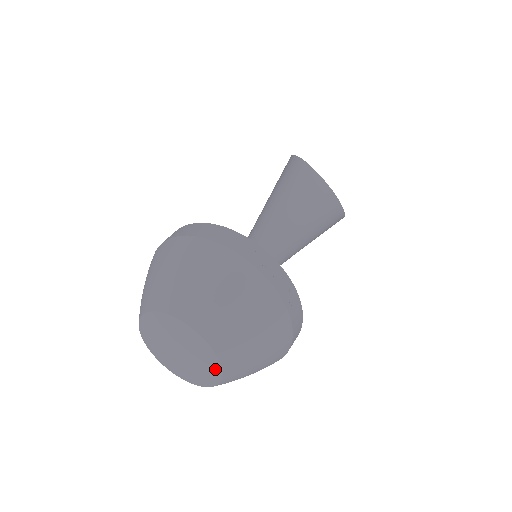
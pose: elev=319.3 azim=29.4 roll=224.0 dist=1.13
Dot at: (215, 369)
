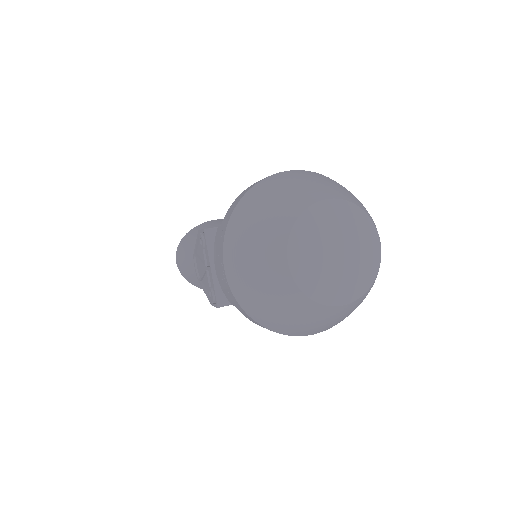
Dot at: (369, 278)
